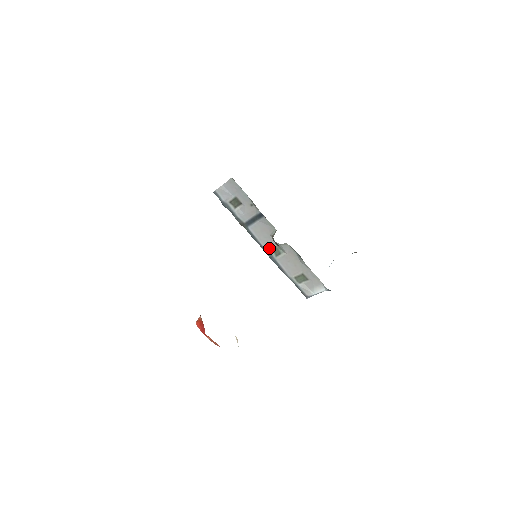
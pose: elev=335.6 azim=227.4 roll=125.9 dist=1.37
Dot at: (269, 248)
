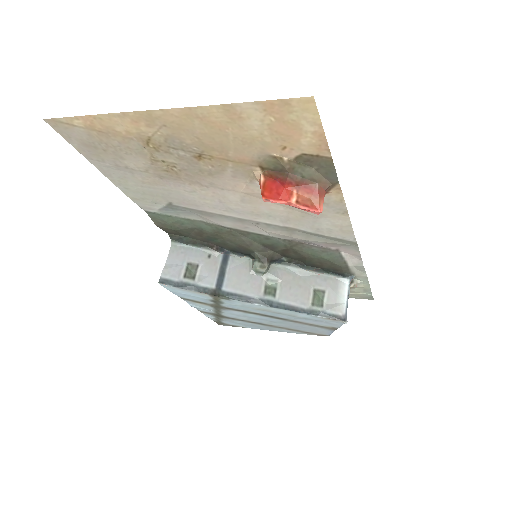
Dot at: (260, 293)
